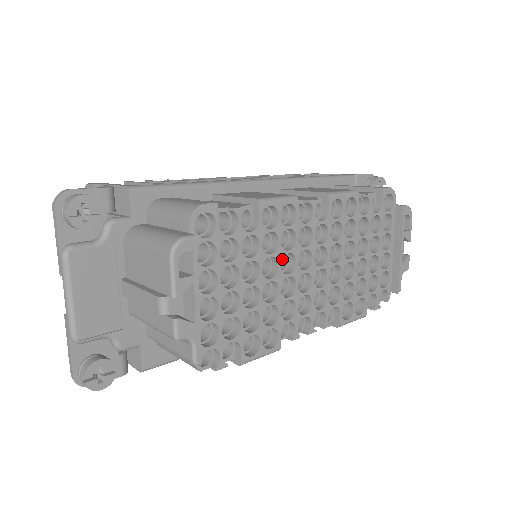
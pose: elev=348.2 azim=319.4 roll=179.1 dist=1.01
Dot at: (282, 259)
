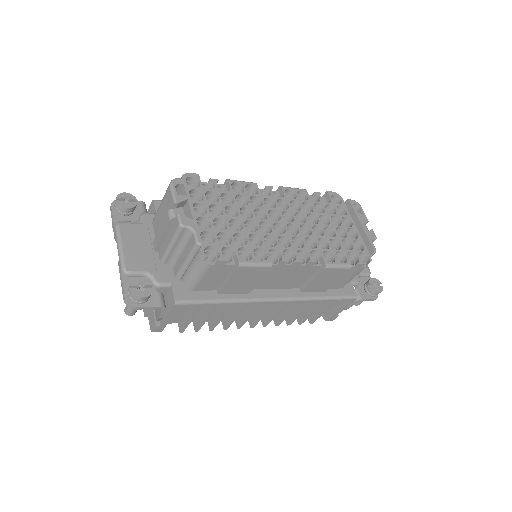
Dot at: occluded
